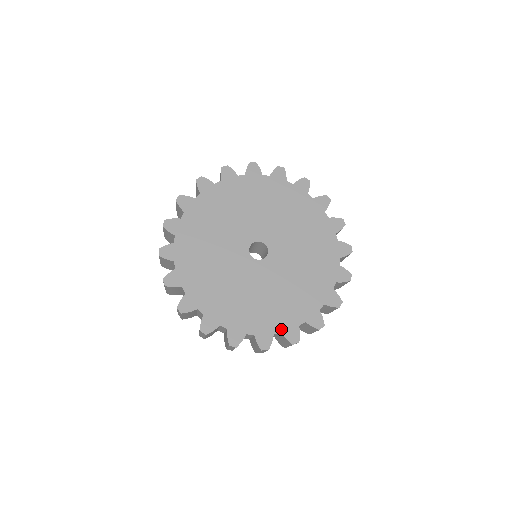
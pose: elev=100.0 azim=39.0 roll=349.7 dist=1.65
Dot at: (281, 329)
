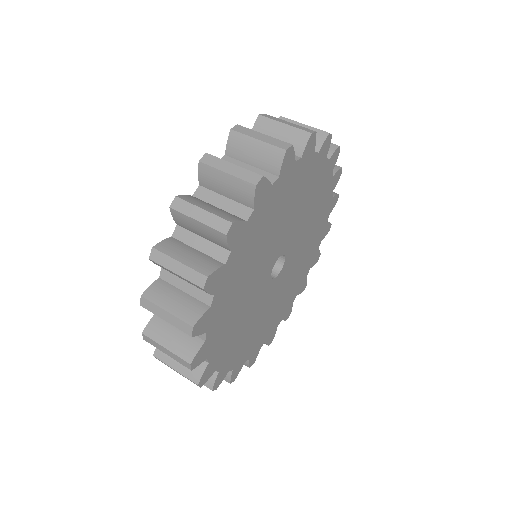
Dot at: (235, 366)
